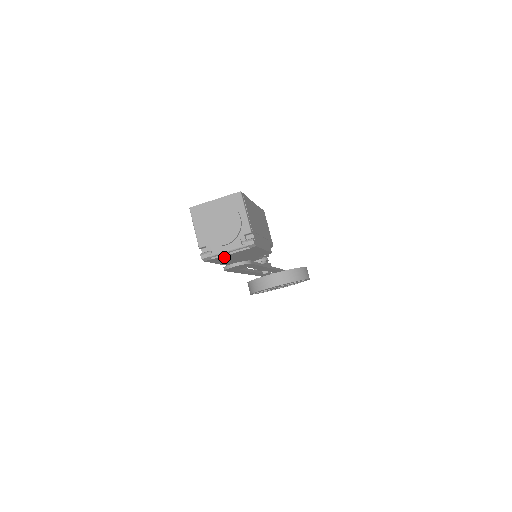
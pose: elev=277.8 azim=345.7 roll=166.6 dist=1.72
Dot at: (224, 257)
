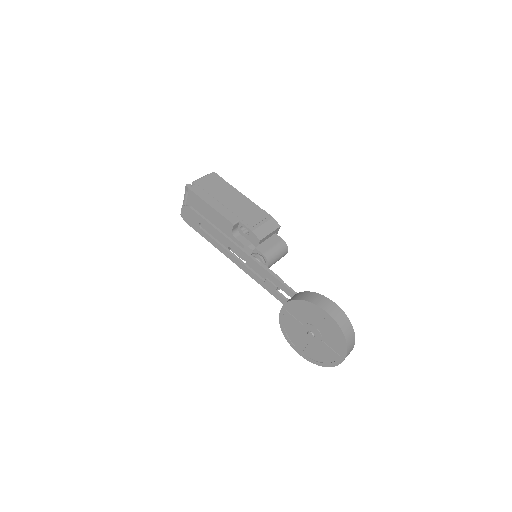
Dot at: occluded
